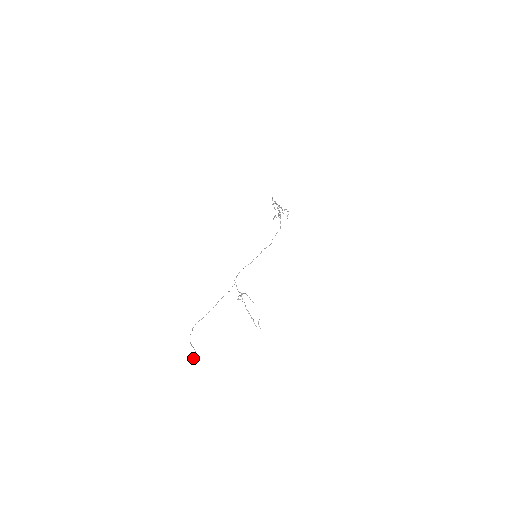
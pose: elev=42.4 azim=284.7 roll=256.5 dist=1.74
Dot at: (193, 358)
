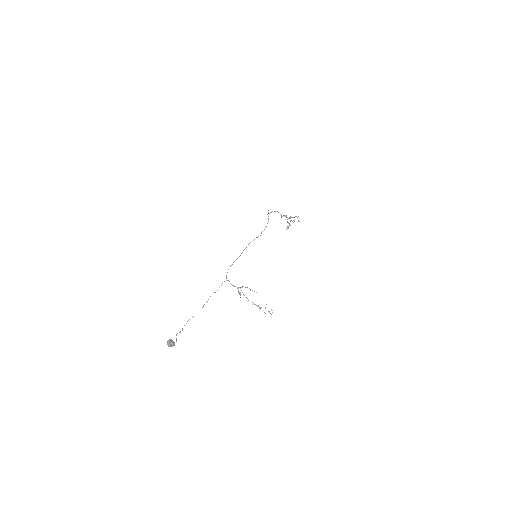
Dot at: (168, 343)
